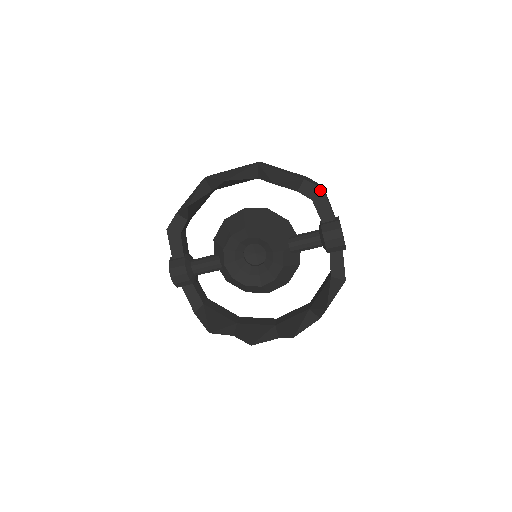
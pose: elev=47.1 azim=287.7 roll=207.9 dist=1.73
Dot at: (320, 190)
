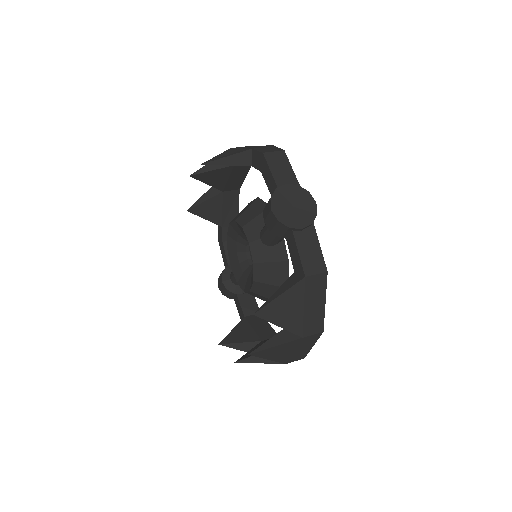
Dot at: (262, 156)
